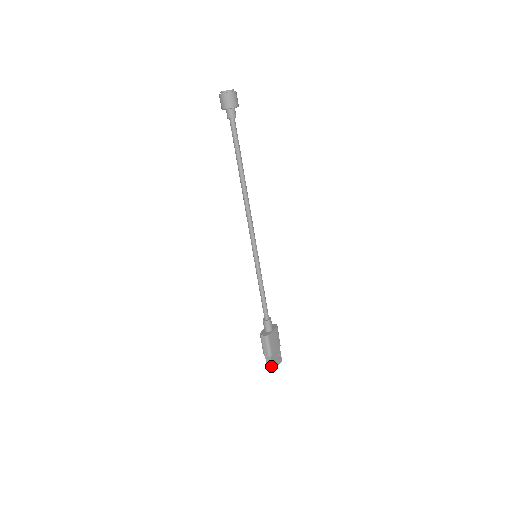
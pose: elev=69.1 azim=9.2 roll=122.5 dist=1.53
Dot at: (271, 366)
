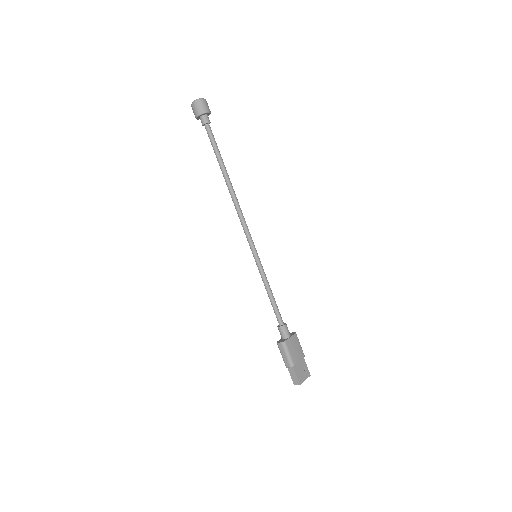
Dot at: (296, 379)
